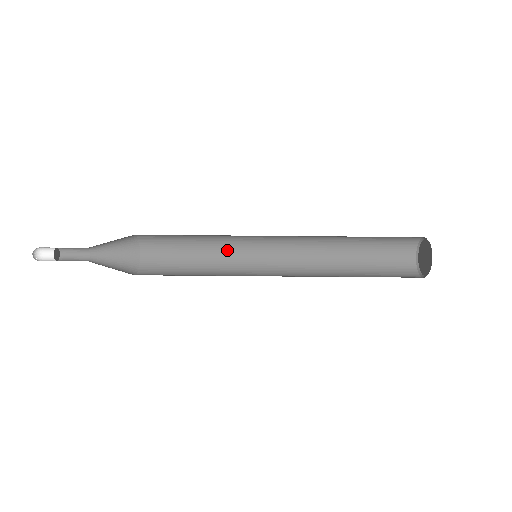
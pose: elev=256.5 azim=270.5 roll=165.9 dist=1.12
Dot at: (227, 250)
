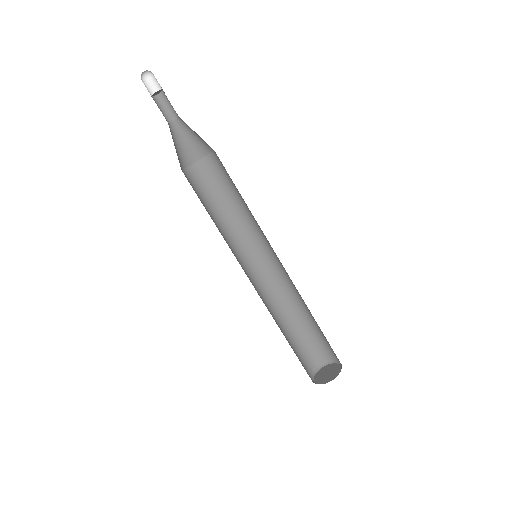
Dot at: (236, 233)
